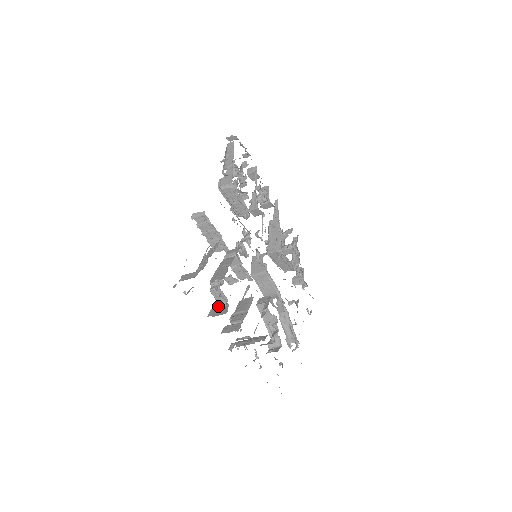
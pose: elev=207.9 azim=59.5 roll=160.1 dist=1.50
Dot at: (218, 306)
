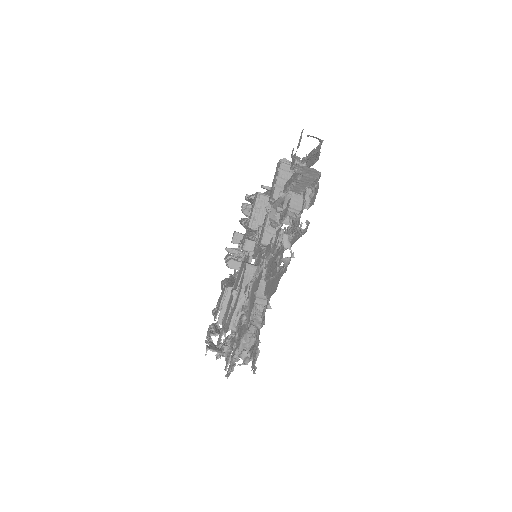
Dot at: occluded
